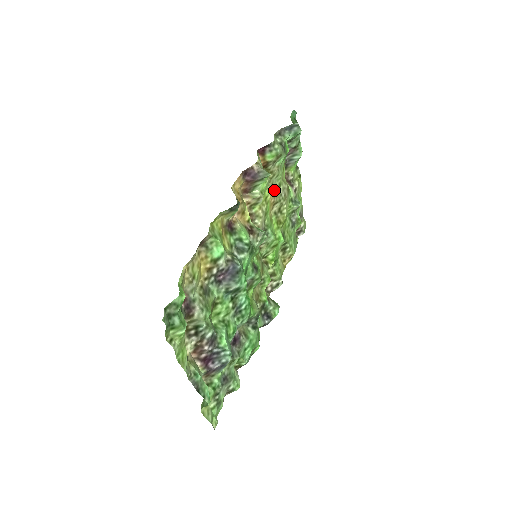
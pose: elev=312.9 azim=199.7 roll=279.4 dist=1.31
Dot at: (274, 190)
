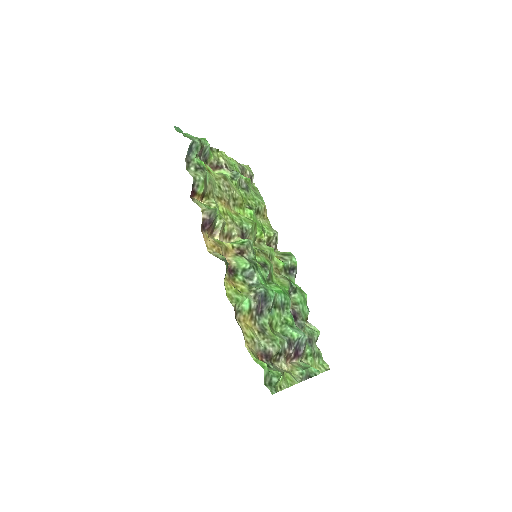
Dot at: (221, 198)
